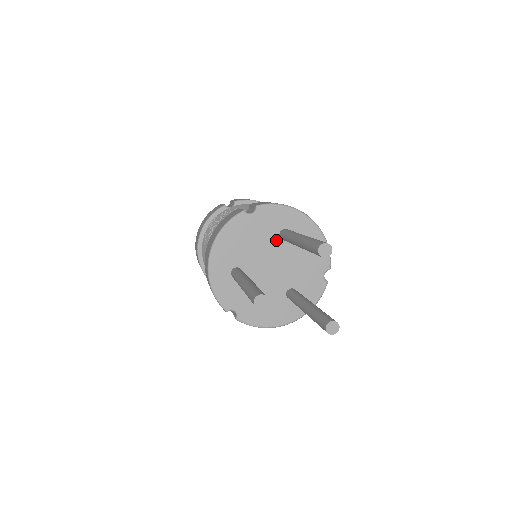
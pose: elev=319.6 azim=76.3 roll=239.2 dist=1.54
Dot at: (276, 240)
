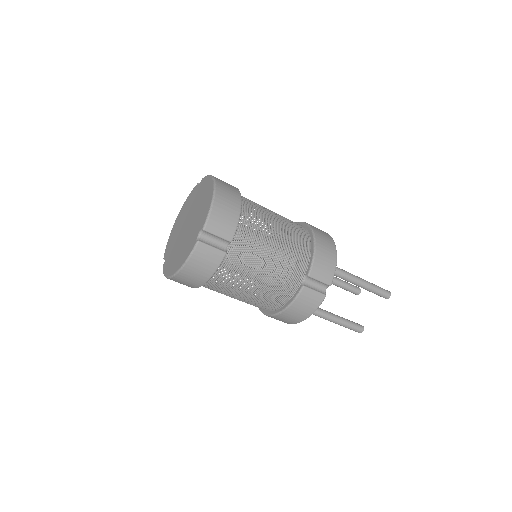
Dot at: occluded
